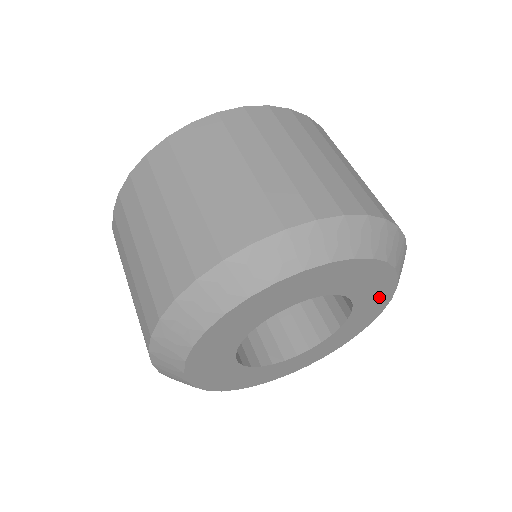
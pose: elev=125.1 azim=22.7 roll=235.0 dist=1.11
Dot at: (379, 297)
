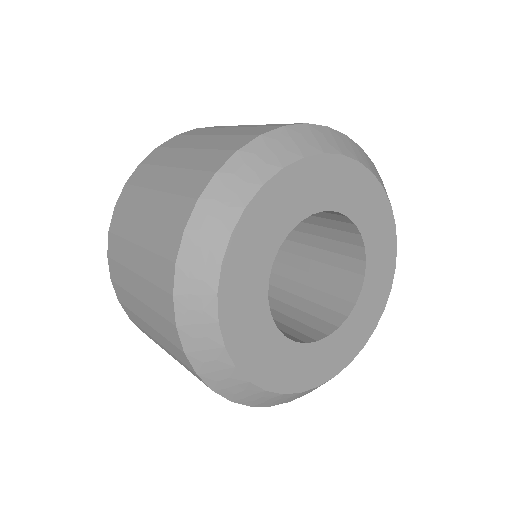
Dot at: (373, 307)
